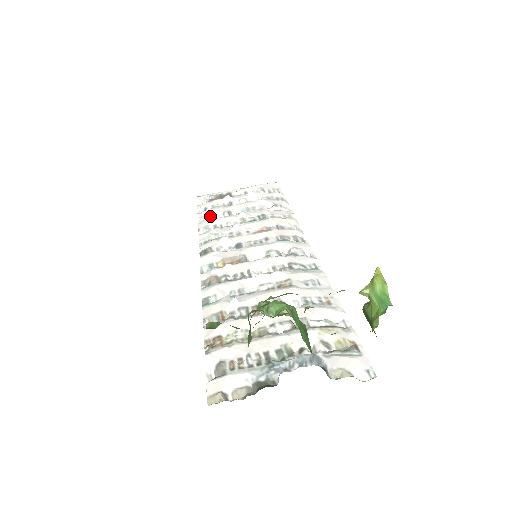
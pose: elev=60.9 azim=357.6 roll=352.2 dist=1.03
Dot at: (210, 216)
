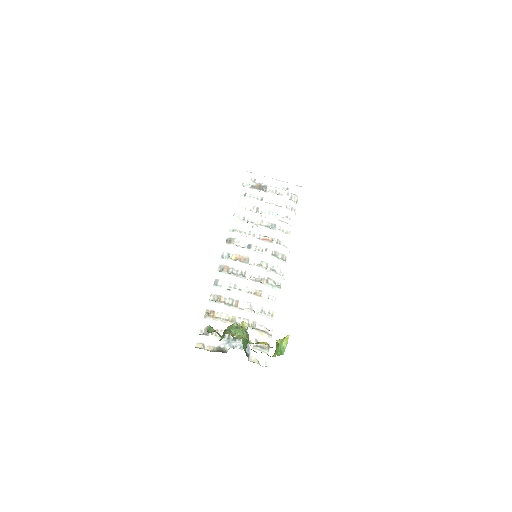
Dot at: (245, 204)
